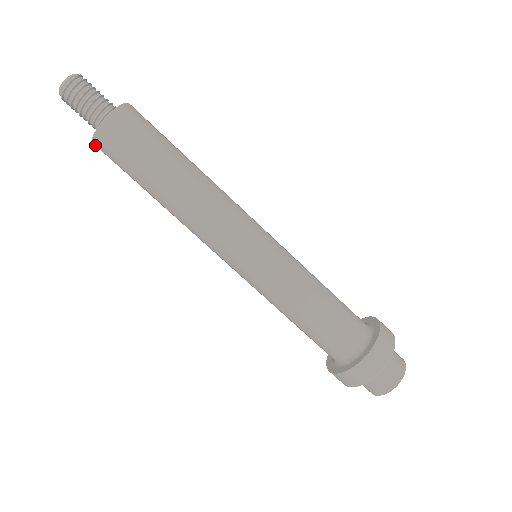
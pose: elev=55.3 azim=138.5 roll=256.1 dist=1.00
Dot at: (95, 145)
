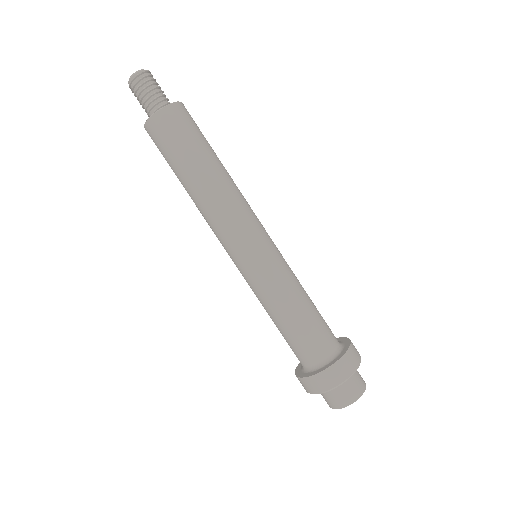
Dot at: occluded
